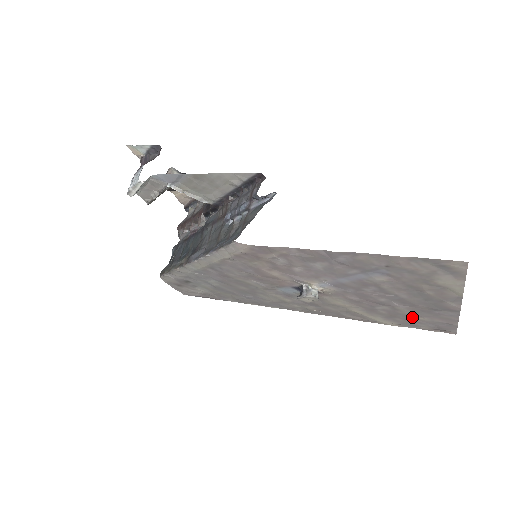
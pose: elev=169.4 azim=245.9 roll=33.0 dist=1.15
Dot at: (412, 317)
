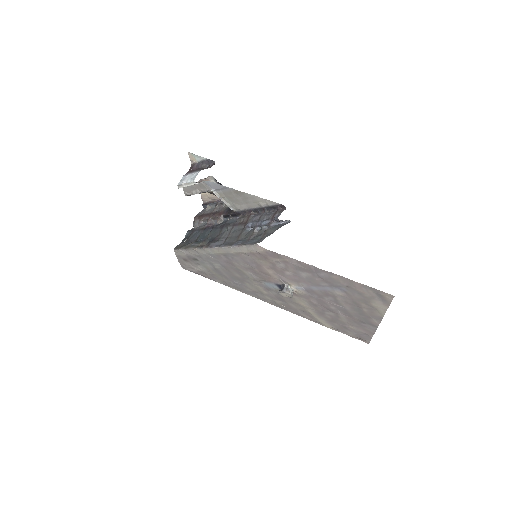
Dot at: (346, 325)
